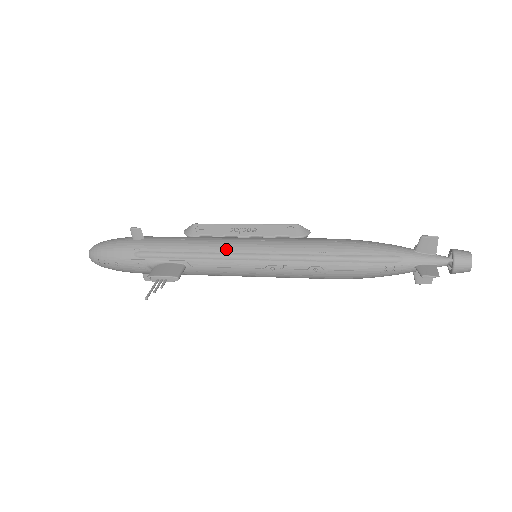
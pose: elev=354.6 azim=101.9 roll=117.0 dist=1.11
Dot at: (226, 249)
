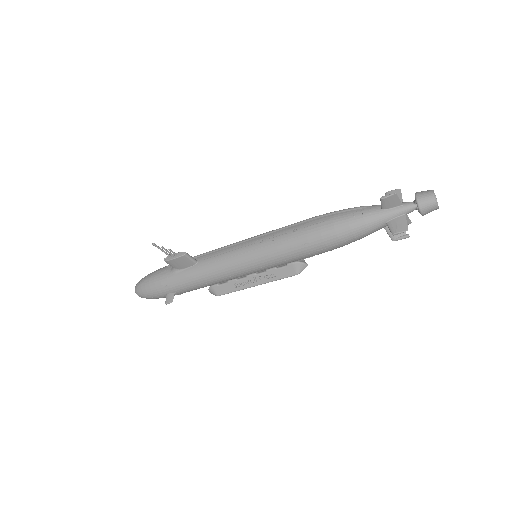
Dot at: occluded
